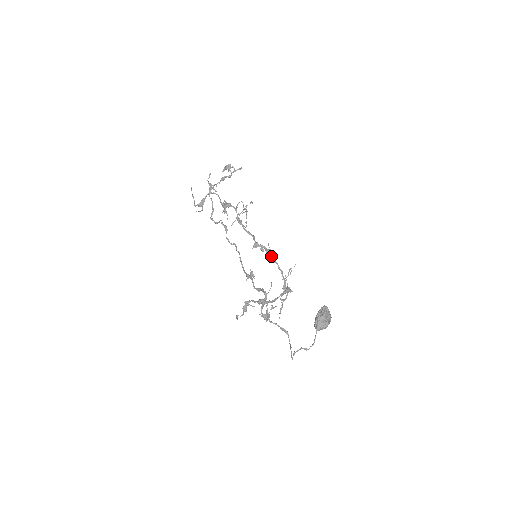
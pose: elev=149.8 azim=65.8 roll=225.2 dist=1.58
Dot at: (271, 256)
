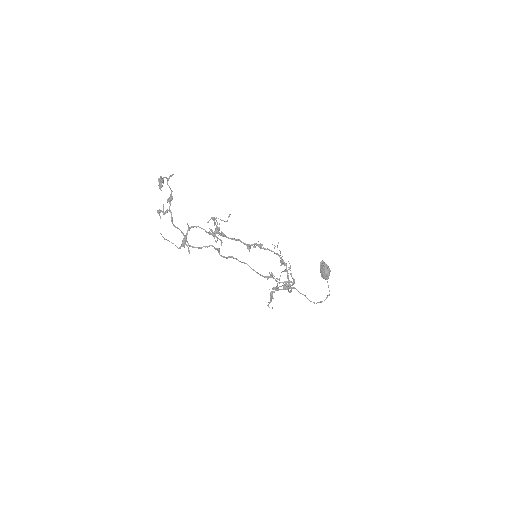
Dot at: (265, 248)
